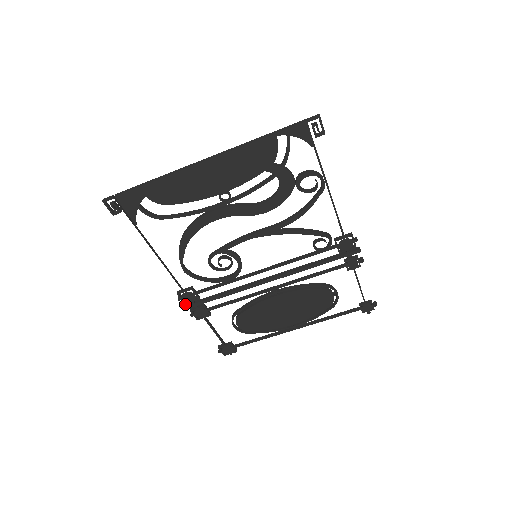
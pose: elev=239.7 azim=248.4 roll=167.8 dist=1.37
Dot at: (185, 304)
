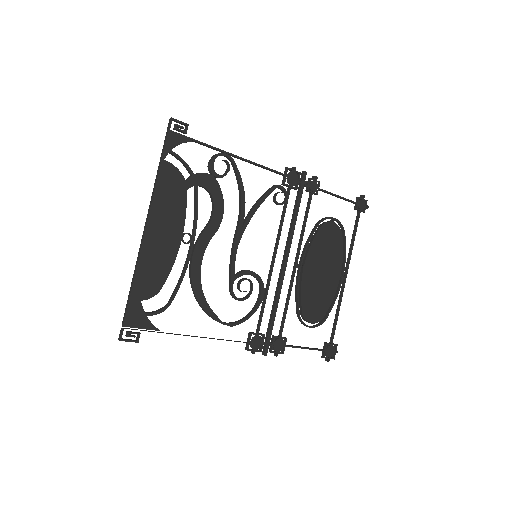
Dot at: (262, 353)
